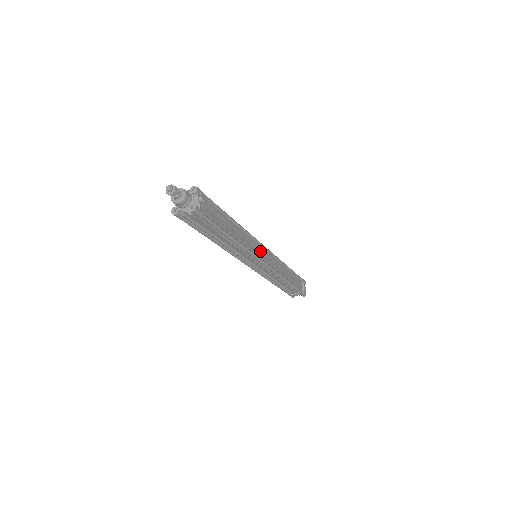
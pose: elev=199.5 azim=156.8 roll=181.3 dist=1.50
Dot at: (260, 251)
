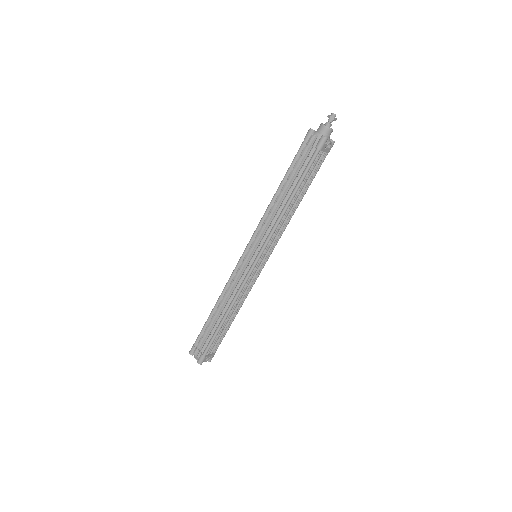
Dot at: (266, 254)
